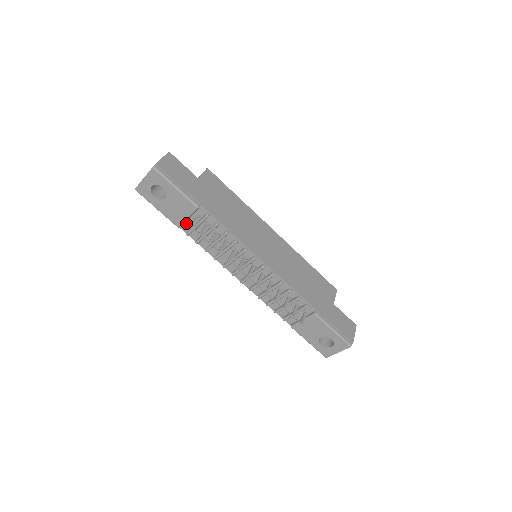
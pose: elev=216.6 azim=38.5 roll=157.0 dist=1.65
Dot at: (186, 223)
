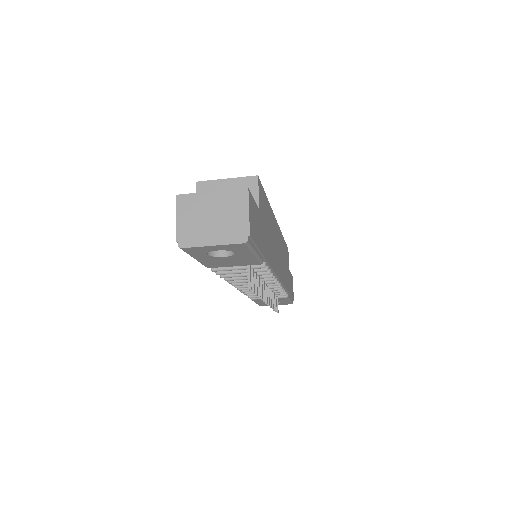
Dot at: occluded
